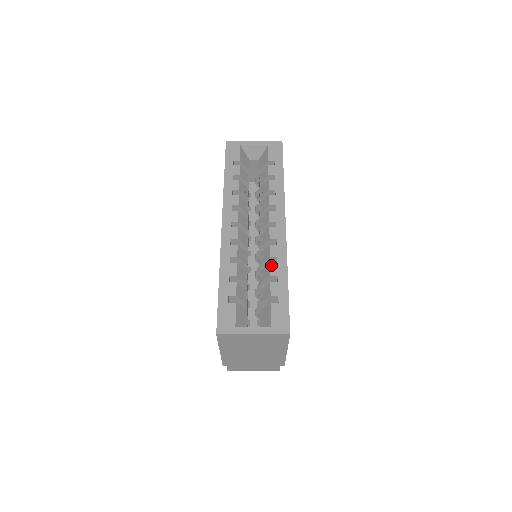
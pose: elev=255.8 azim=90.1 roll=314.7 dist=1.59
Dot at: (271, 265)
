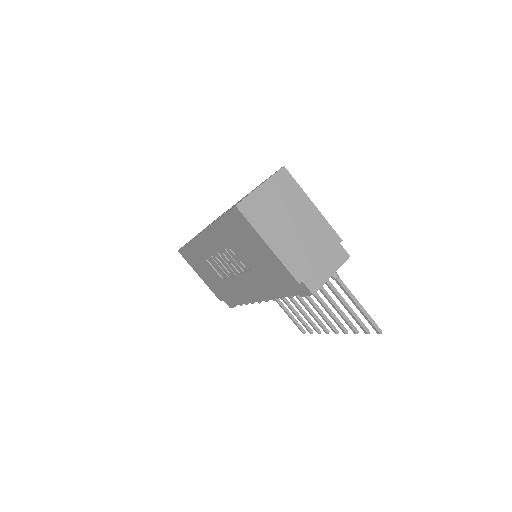
Dot at: (245, 196)
